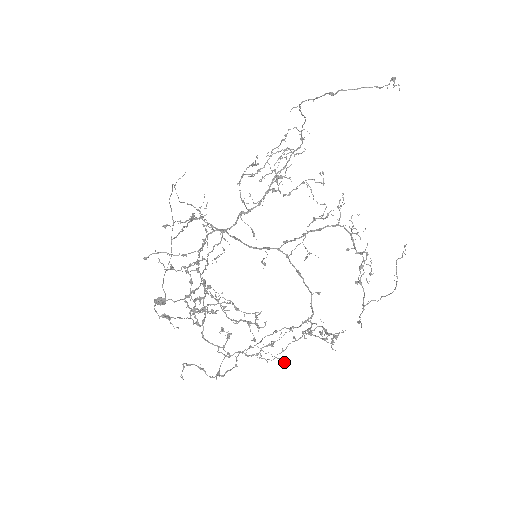
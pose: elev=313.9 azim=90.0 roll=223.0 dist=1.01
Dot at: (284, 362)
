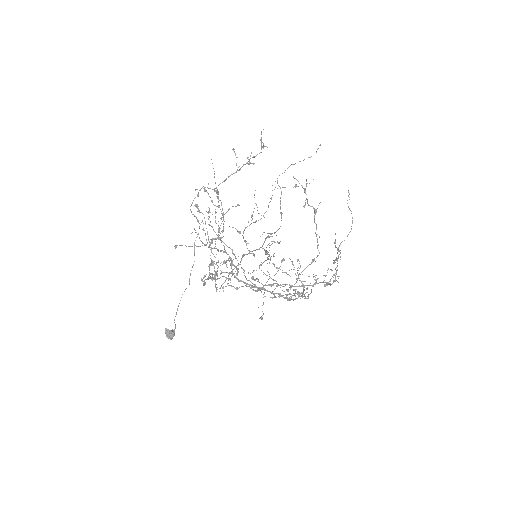
Dot at: (283, 259)
